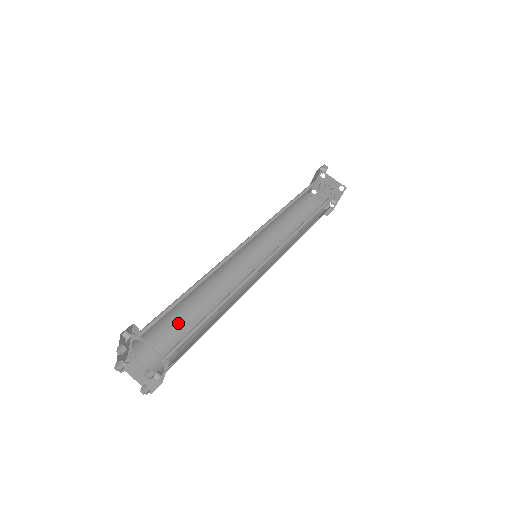
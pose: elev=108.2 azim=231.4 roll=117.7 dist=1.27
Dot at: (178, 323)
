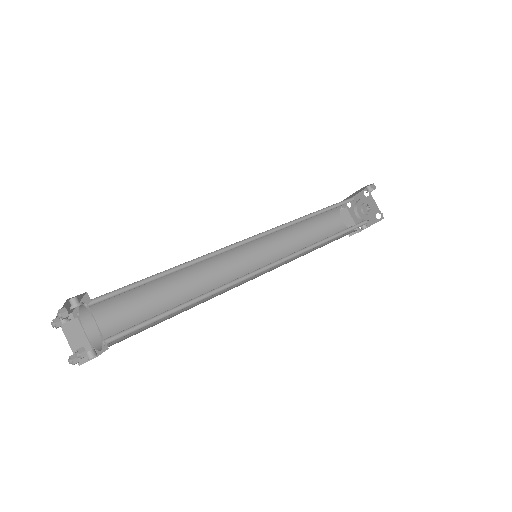
Dot at: (141, 297)
